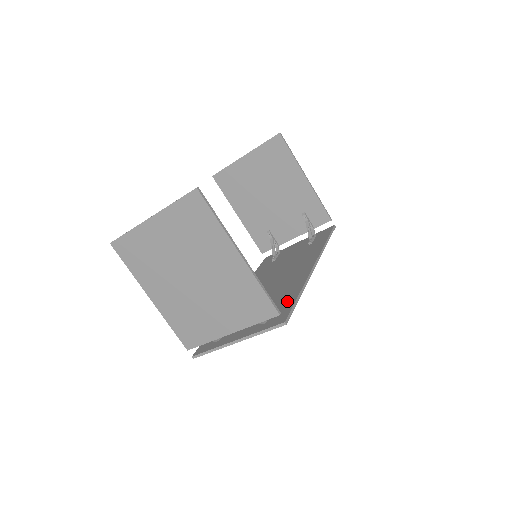
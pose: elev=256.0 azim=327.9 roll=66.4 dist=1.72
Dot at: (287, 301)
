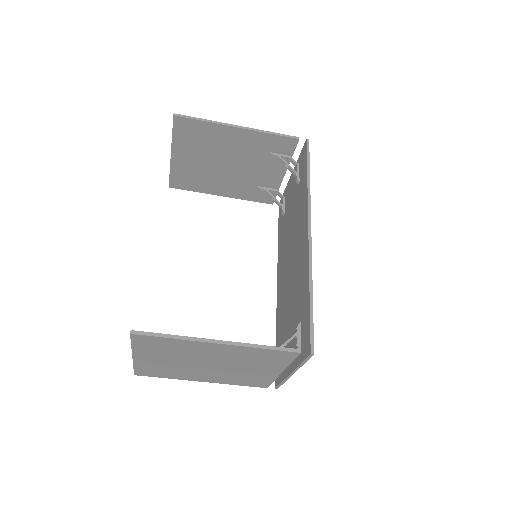
Dot at: (305, 310)
